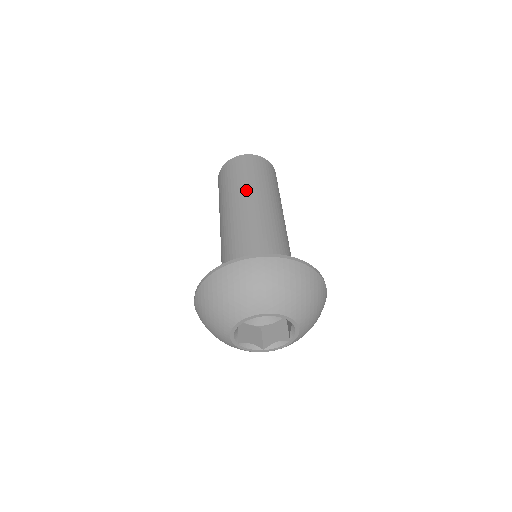
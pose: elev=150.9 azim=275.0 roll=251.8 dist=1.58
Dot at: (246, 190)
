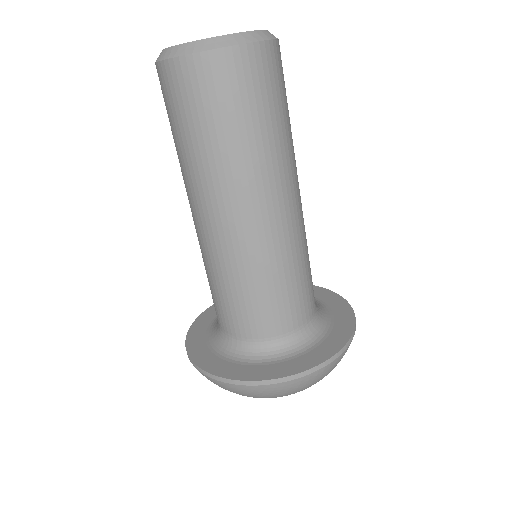
Dot at: (275, 168)
